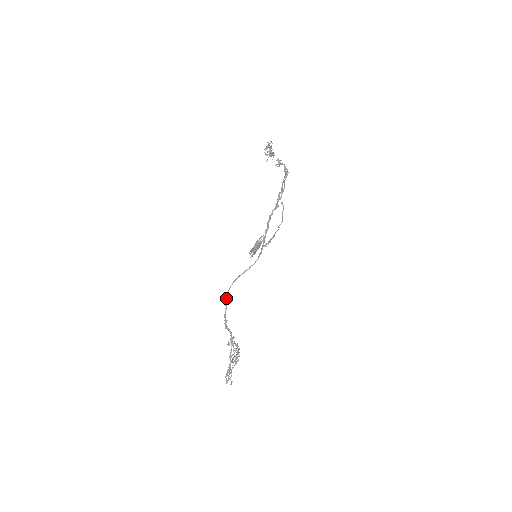
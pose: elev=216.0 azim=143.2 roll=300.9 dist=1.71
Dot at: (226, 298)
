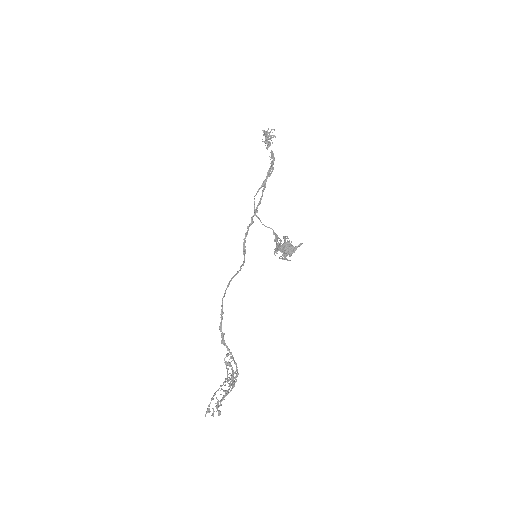
Dot at: occluded
